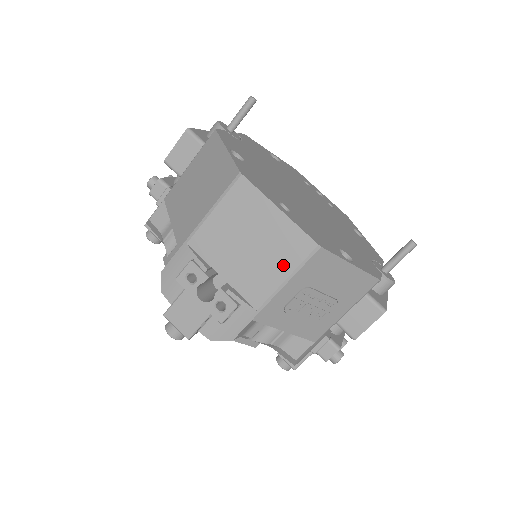
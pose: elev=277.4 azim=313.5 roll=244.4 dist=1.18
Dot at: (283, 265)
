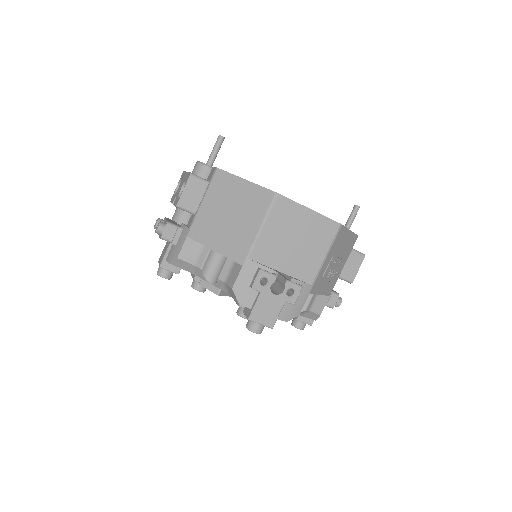
Dot at: (322, 246)
